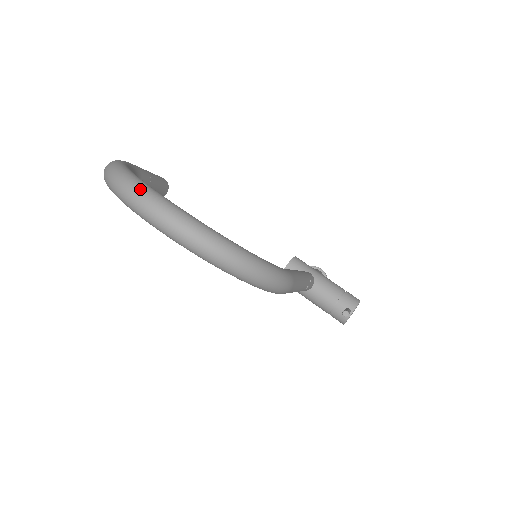
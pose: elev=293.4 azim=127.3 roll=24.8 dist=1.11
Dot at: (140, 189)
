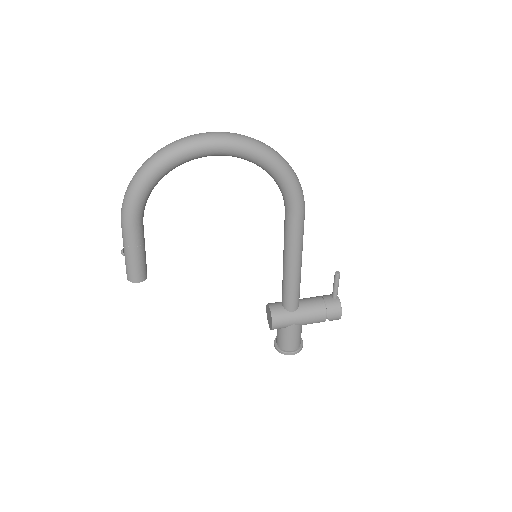
Dot at: (189, 136)
